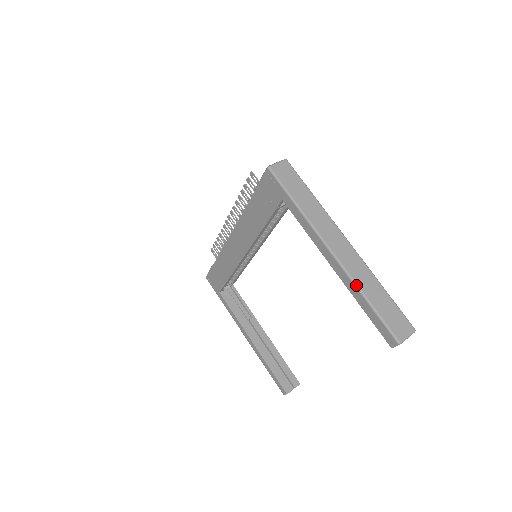
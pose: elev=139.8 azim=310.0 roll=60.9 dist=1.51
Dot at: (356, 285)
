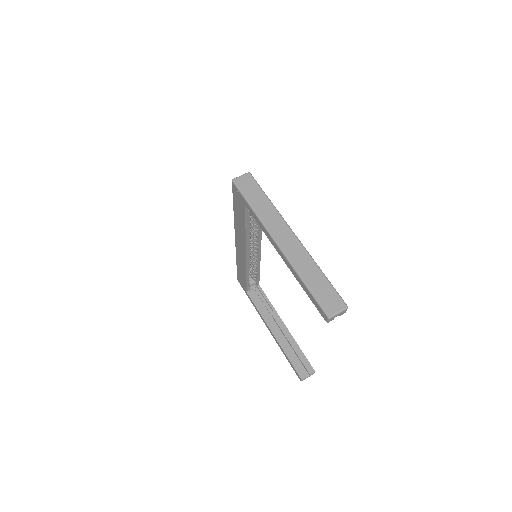
Dot at: (295, 270)
